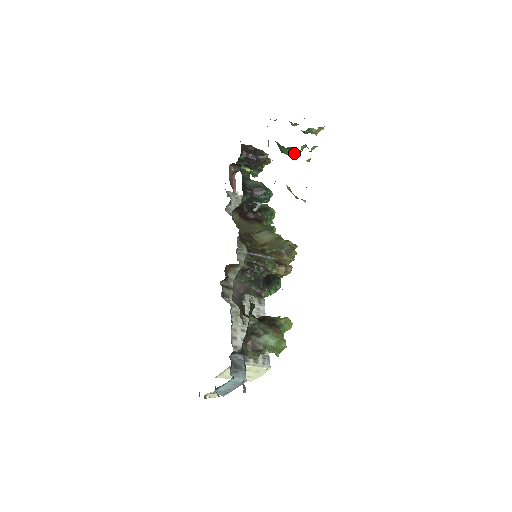
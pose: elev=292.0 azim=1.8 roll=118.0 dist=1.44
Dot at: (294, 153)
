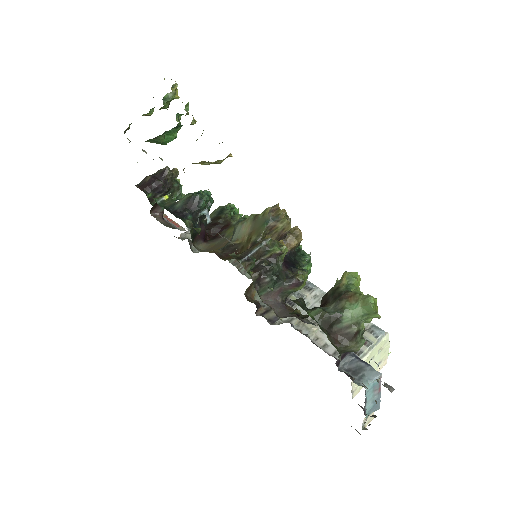
Dot at: (175, 132)
